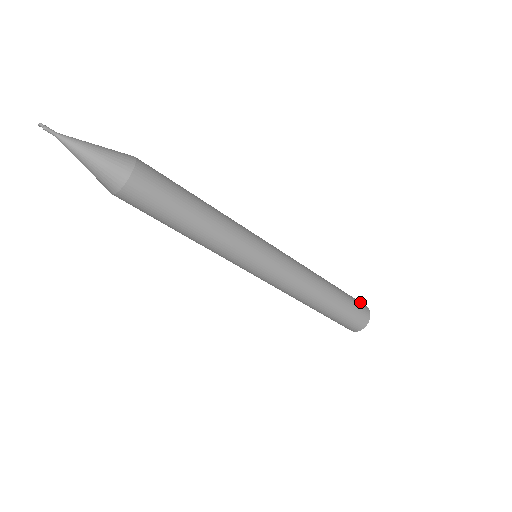
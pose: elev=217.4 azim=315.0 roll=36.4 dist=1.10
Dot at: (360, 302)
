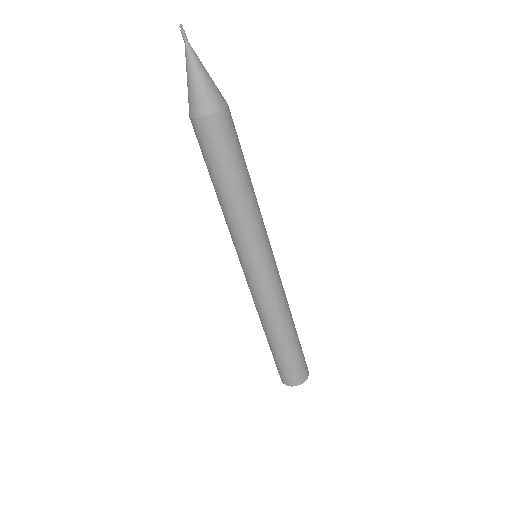
Dot at: (306, 365)
